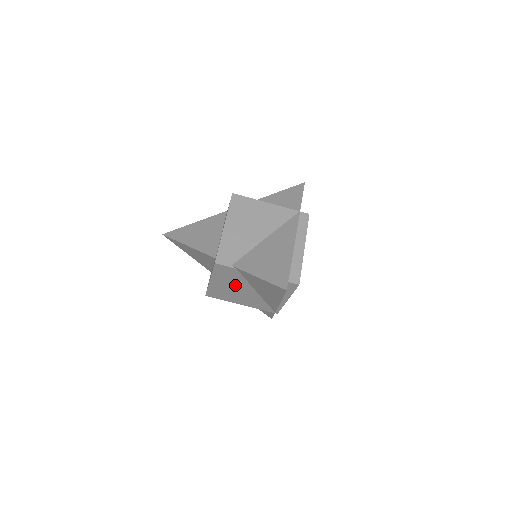
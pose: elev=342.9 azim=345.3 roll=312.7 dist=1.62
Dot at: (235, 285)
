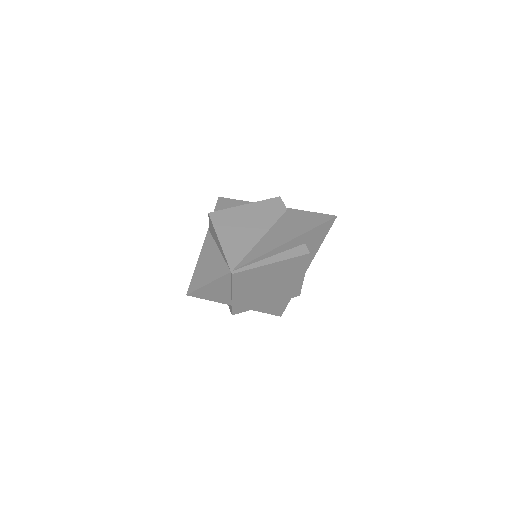
Dot at: (257, 221)
